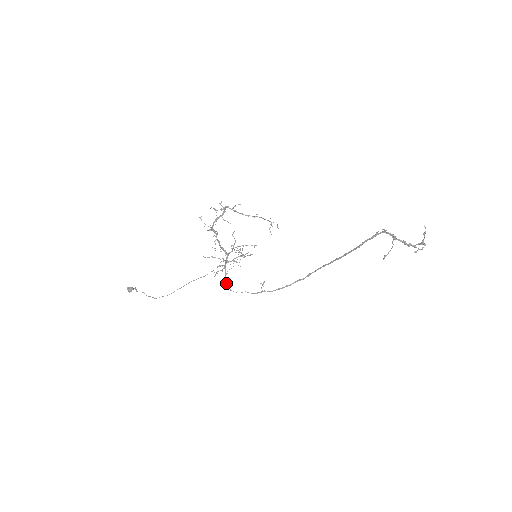
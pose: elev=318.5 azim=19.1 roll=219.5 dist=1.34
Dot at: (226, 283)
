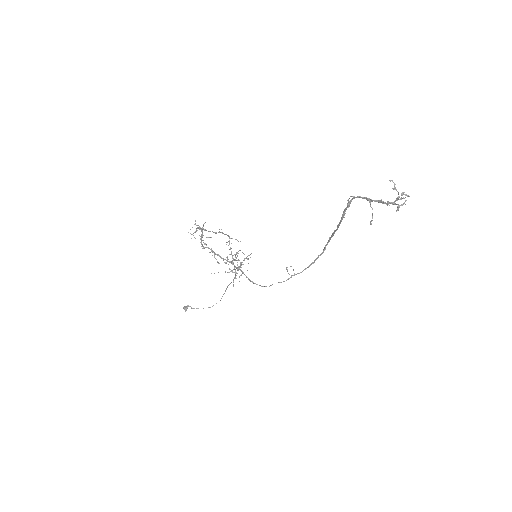
Dot at: (253, 282)
